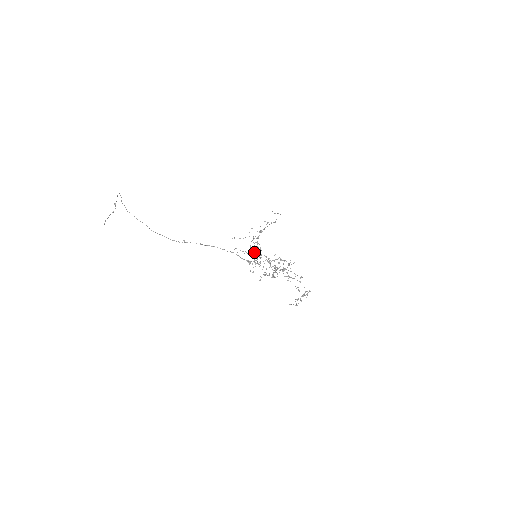
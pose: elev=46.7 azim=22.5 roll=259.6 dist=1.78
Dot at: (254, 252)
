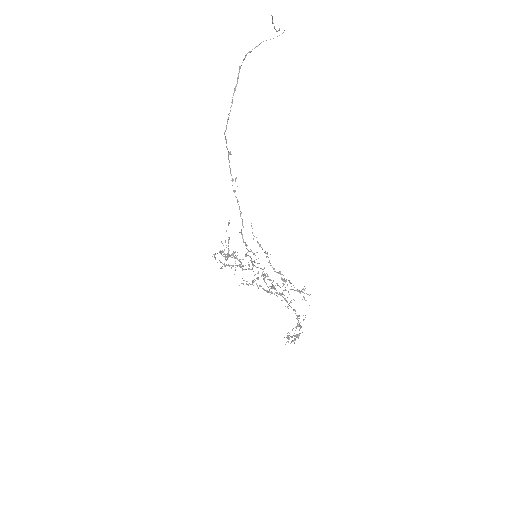
Dot at: occluded
